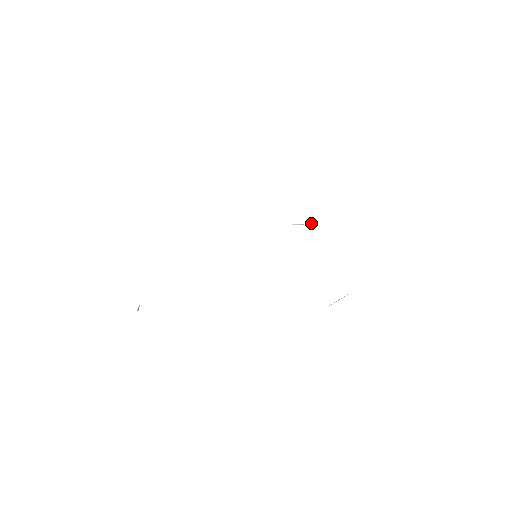
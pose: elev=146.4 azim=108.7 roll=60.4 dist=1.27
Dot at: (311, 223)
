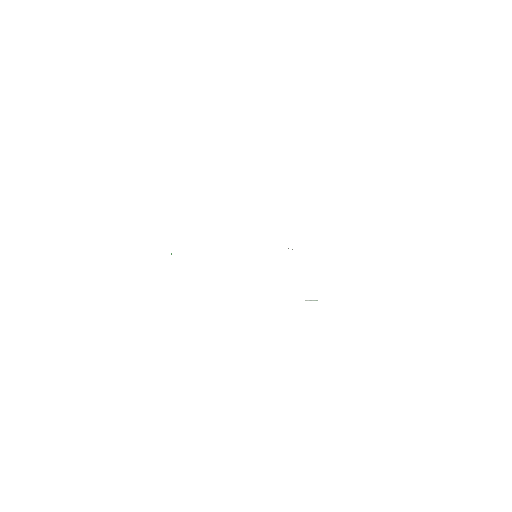
Dot at: occluded
